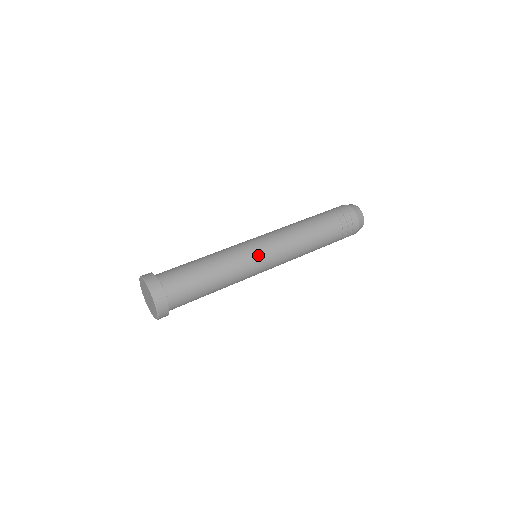
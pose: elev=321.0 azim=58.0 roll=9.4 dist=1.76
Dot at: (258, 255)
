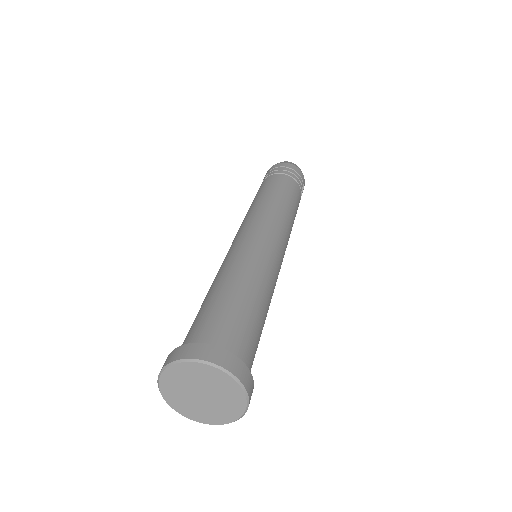
Dot at: (281, 259)
